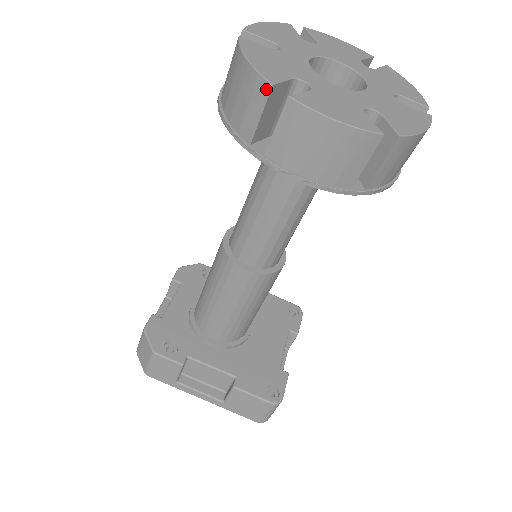
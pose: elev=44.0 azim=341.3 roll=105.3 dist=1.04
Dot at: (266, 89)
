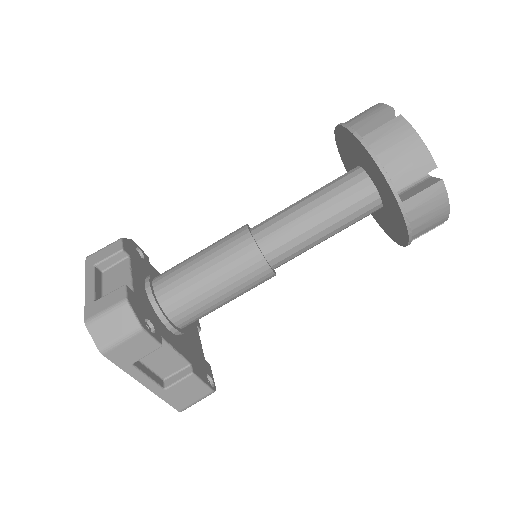
Dot at: (432, 167)
